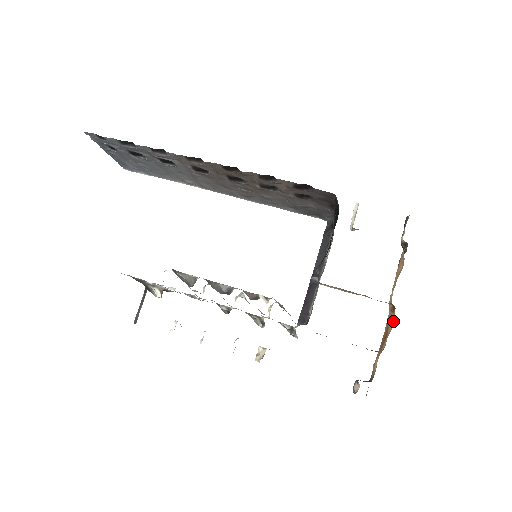
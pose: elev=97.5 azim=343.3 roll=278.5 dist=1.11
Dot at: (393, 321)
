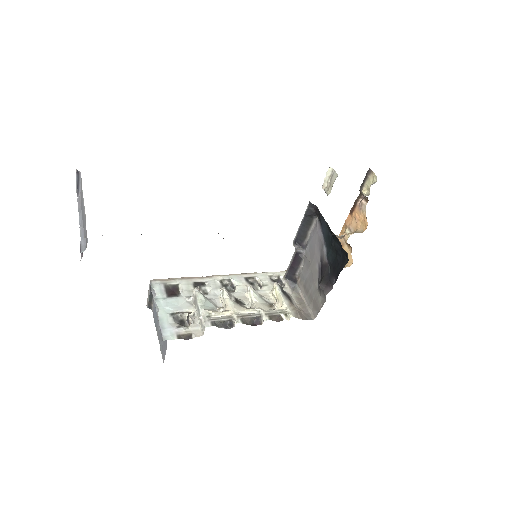
Dot at: (350, 257)
